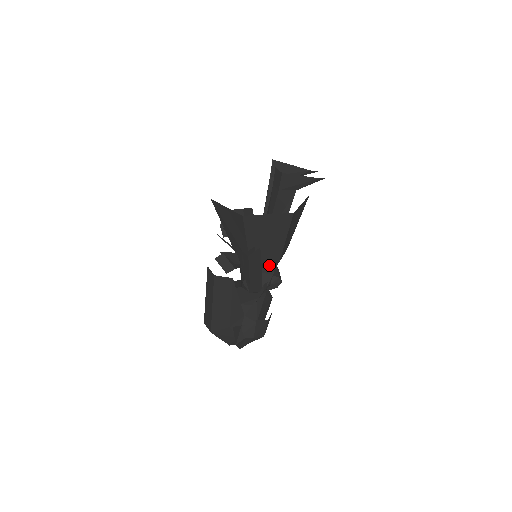
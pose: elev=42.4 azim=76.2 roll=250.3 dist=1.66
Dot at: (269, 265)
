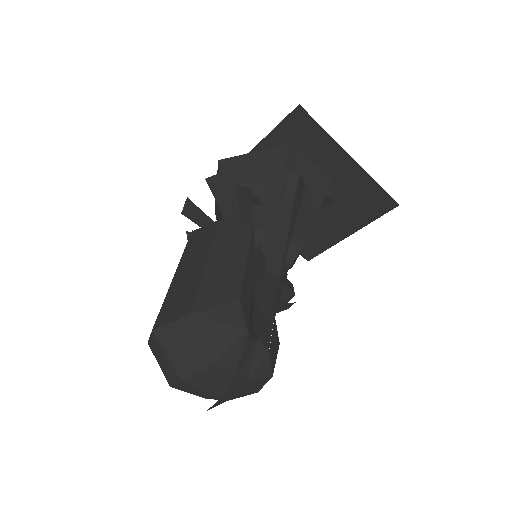
Dot at: (288, 250)
